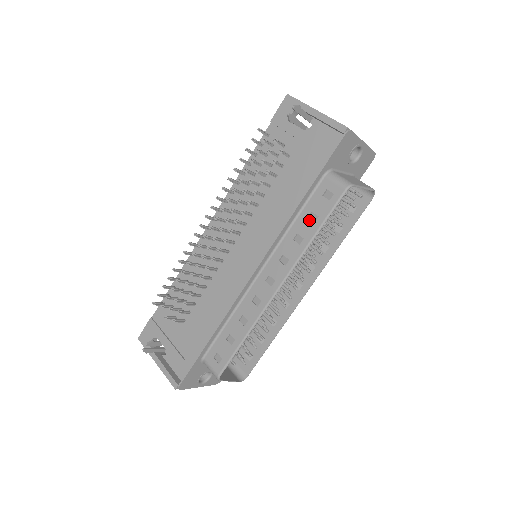
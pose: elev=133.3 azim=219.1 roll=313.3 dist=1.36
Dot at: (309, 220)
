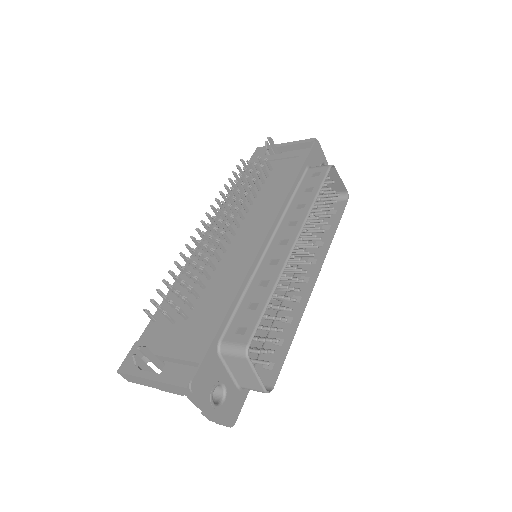
Dot at: (306, 192)
